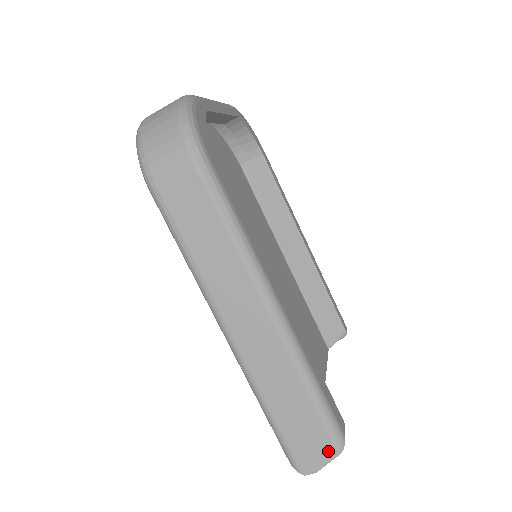
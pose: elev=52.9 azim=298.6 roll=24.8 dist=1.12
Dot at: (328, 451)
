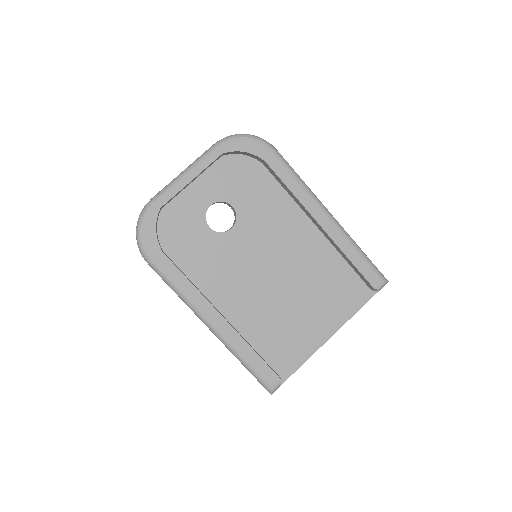
Dot at: occluded
